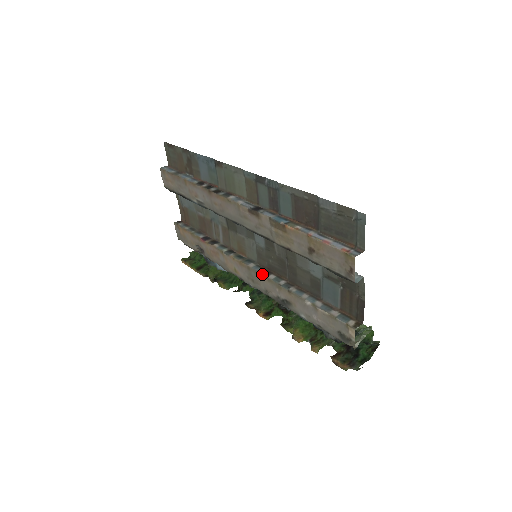
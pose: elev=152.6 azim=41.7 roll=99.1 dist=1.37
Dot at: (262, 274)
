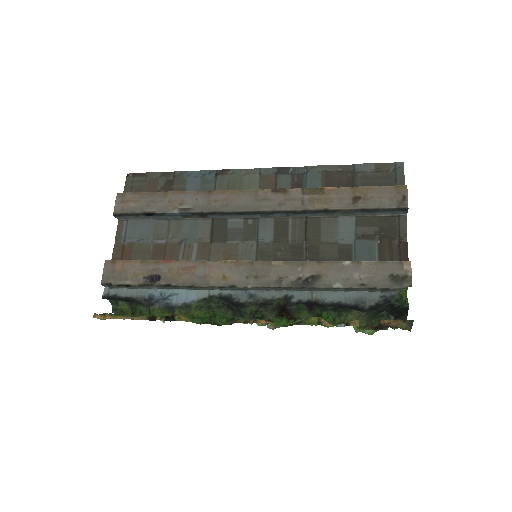
Dot at: occluded
